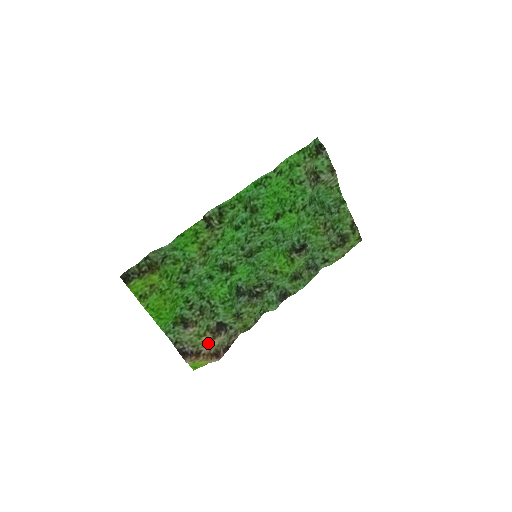
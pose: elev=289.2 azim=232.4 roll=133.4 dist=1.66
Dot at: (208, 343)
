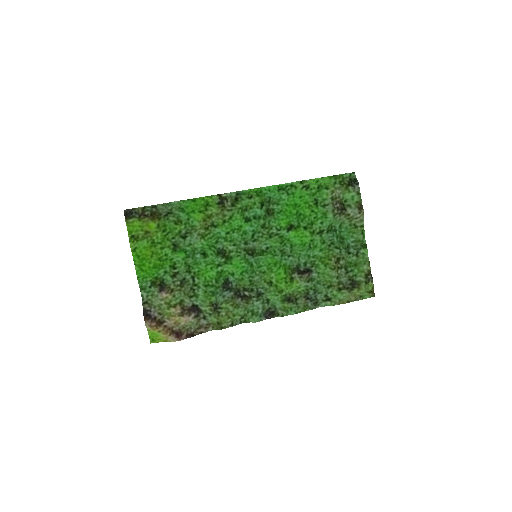
Dot at: (175, 318)
